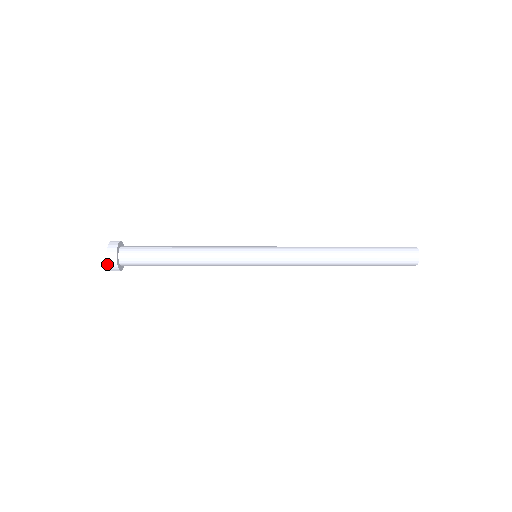
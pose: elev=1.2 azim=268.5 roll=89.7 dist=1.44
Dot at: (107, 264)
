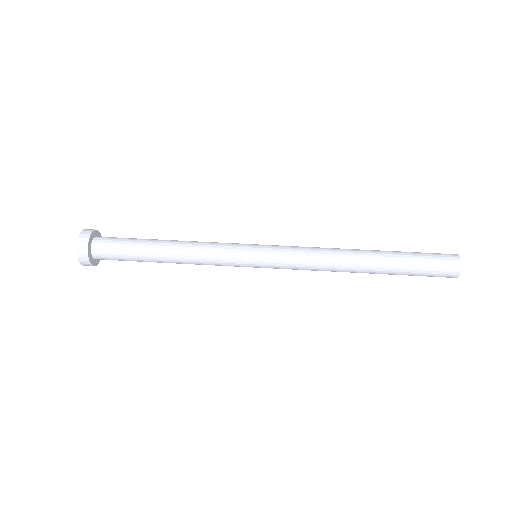
Dot at: occluded
